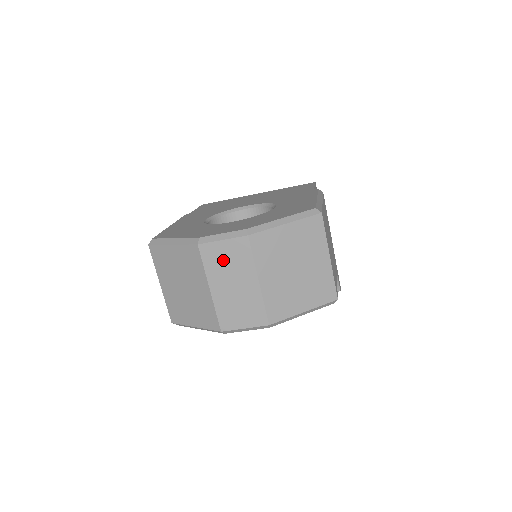
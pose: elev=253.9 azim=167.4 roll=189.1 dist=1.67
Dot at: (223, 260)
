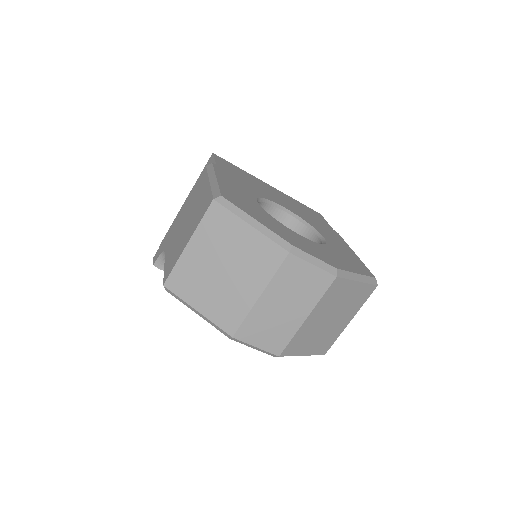
Dot at: (297, 281)
